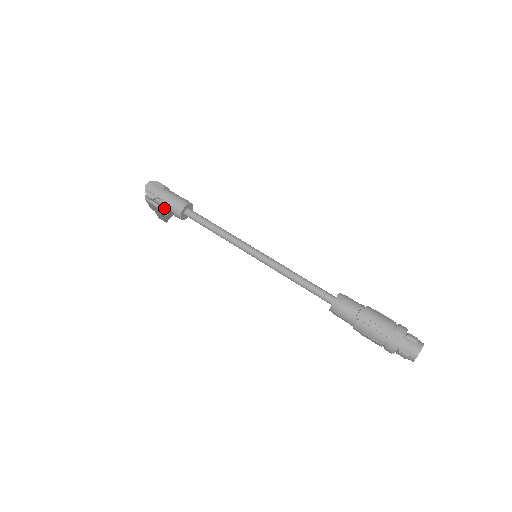
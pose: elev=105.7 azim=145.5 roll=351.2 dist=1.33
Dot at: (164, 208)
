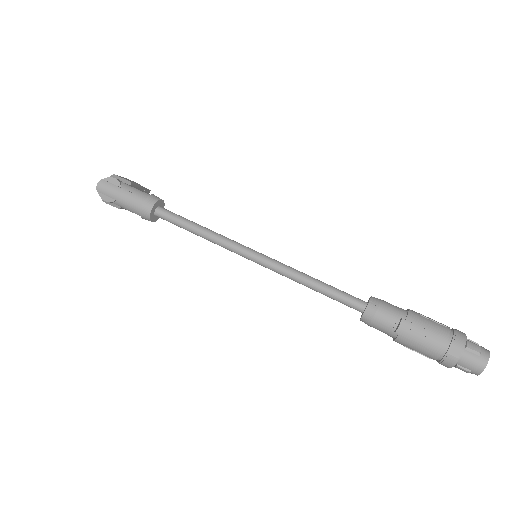
Dot at: (128, 210)
